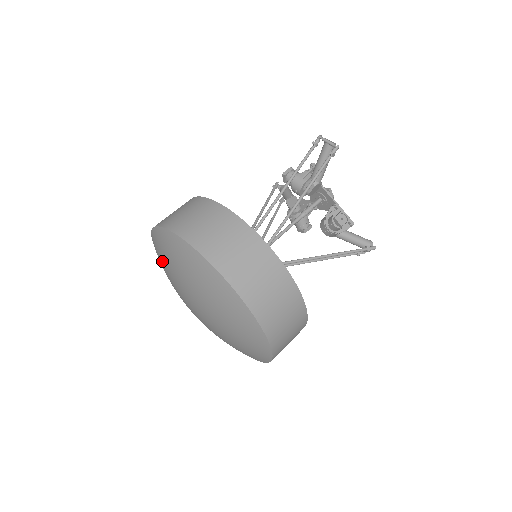
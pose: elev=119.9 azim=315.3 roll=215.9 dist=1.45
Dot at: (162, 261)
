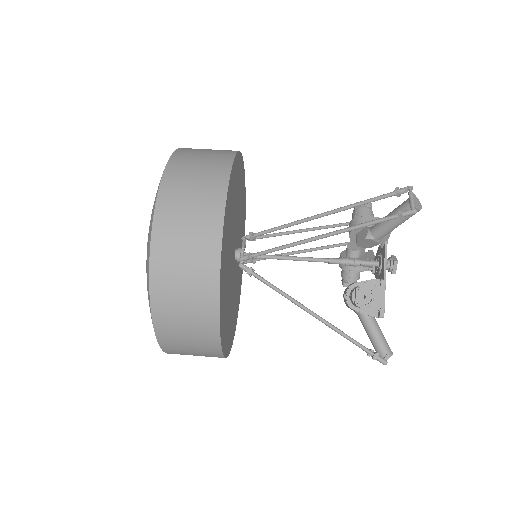
Dot at: occluded
